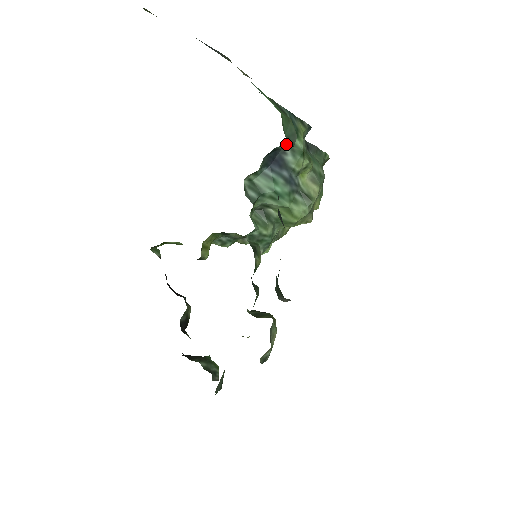
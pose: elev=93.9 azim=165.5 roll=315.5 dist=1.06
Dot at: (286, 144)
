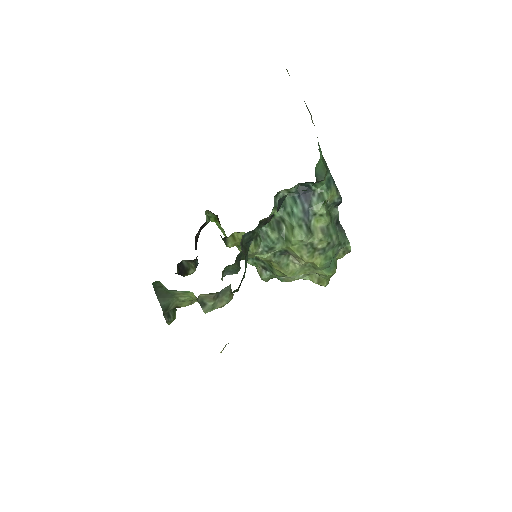
Dot at: (318, 189)
